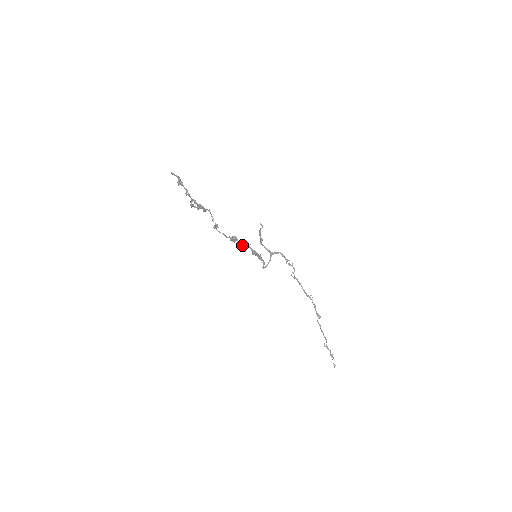
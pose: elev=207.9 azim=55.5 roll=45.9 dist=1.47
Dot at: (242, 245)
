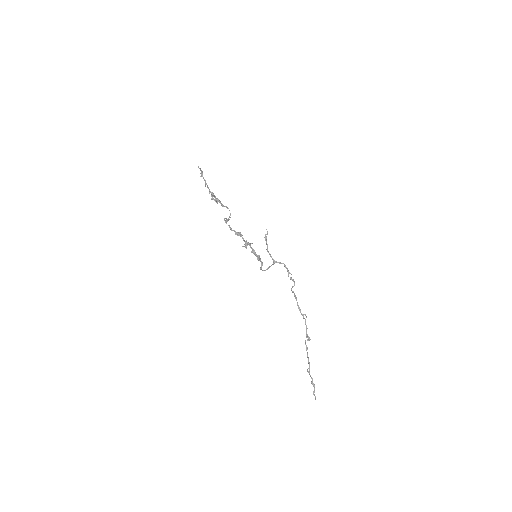
Dot at: (245, 242)
